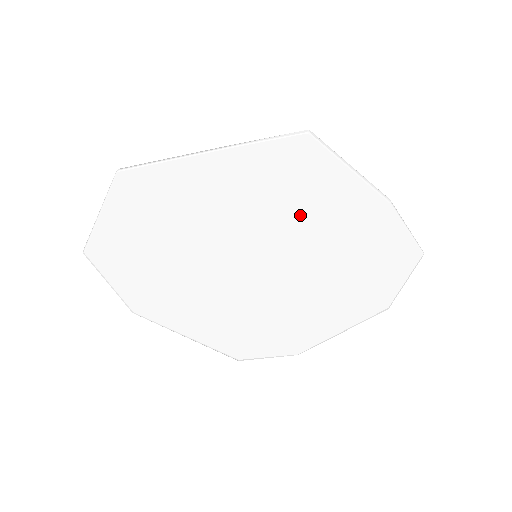
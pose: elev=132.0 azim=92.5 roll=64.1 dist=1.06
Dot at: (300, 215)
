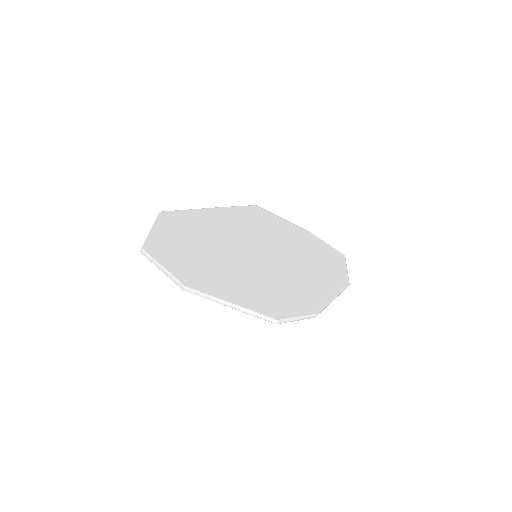
Dot at: (270, 235)
